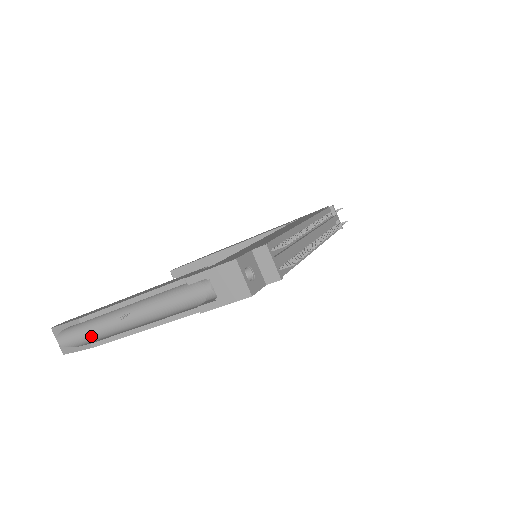
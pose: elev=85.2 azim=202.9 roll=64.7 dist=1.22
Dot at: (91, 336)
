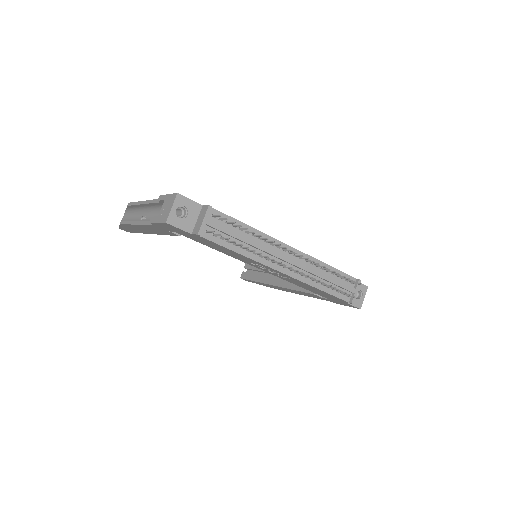
Dot at: occluded
